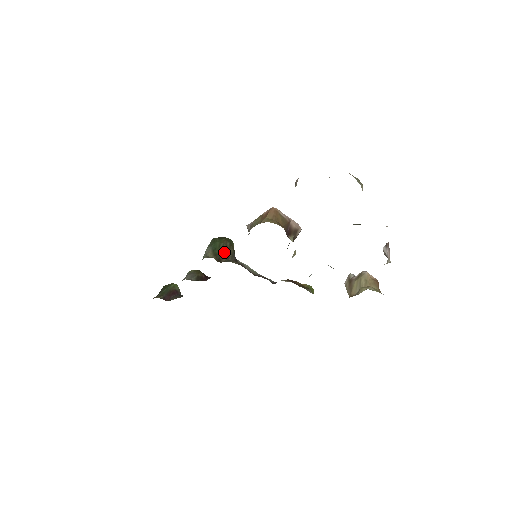
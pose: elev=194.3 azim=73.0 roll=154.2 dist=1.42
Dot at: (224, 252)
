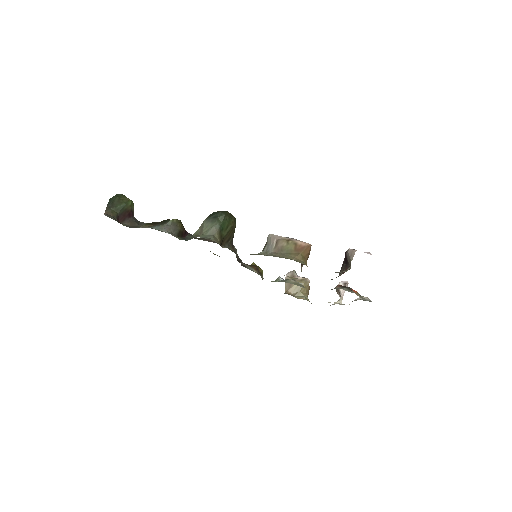
Dot at: (228, 235)
